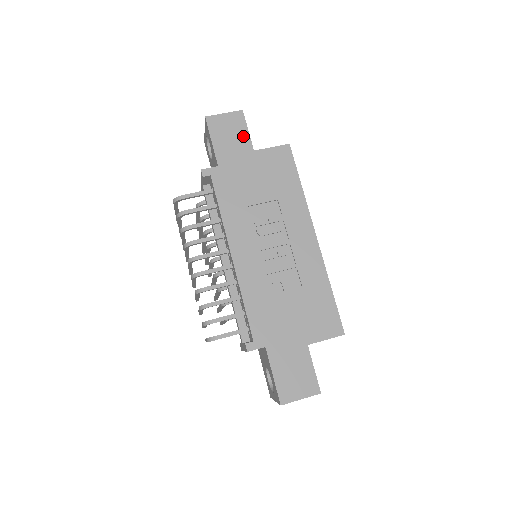
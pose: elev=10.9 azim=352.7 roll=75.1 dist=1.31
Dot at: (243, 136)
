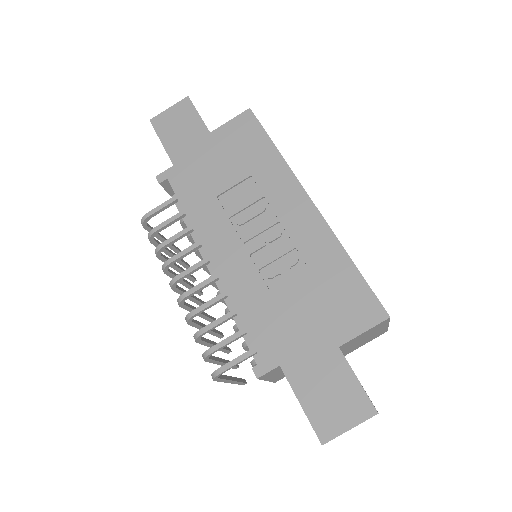
Dot at: (194, 122)
